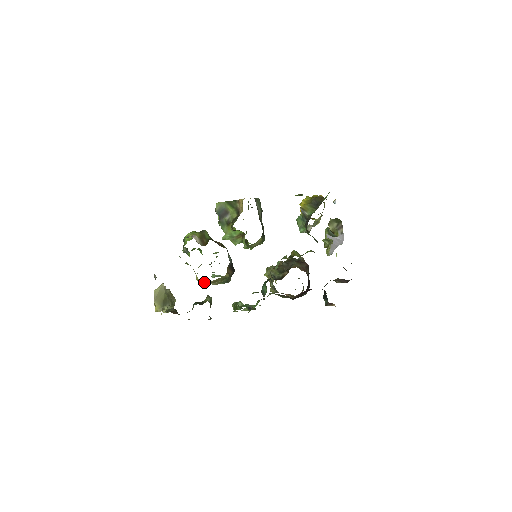
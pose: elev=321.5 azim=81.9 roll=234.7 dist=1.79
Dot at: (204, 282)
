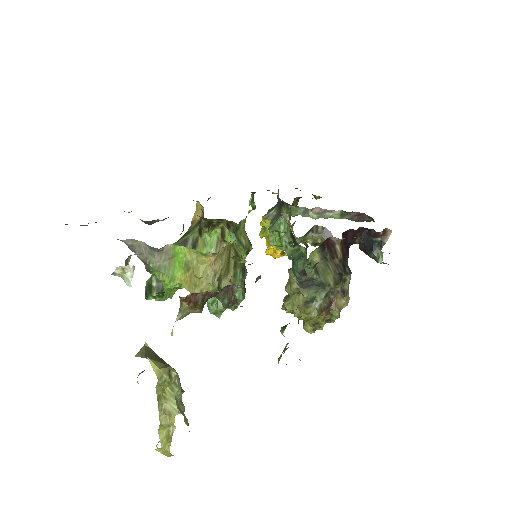
Dot at: (212, 270)
